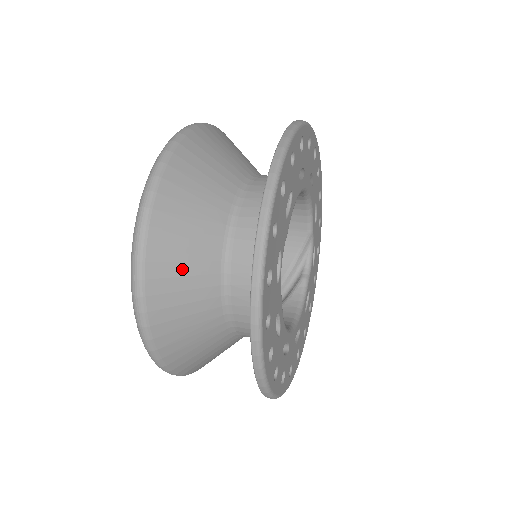
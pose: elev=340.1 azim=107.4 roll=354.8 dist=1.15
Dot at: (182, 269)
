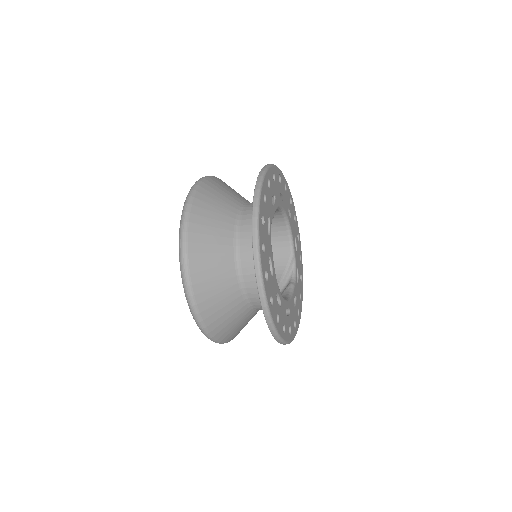
Dot at: (210, 231)
